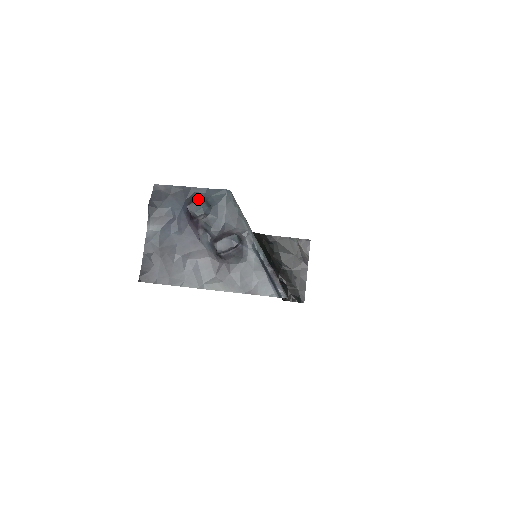
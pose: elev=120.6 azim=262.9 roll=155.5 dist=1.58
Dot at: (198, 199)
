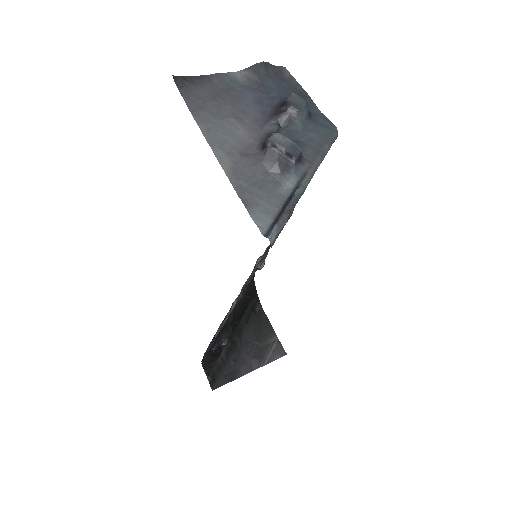
Dot at: occluded
